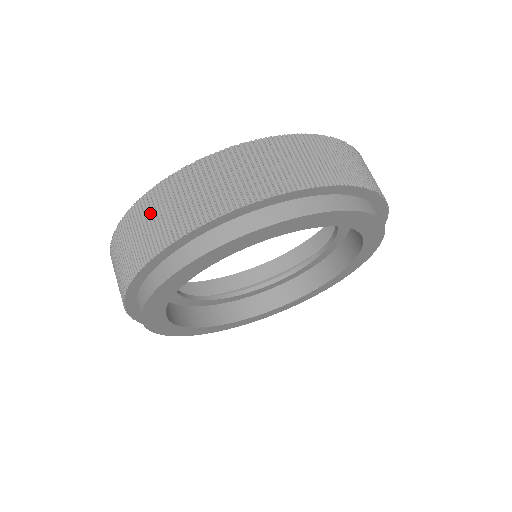
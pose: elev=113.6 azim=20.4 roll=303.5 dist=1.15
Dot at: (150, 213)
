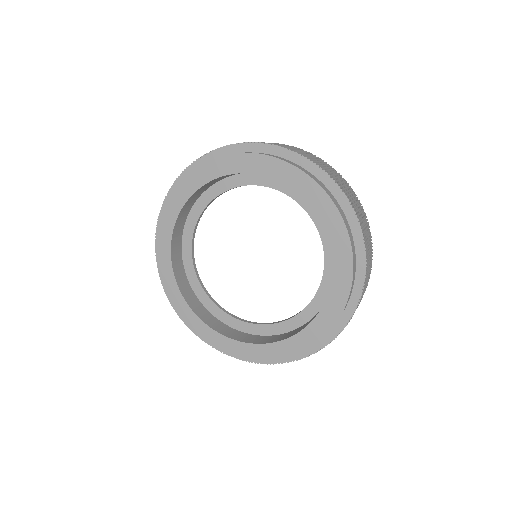
Dot at: occluded
